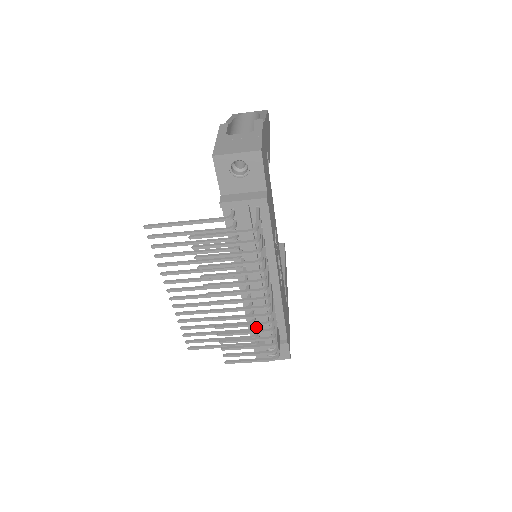
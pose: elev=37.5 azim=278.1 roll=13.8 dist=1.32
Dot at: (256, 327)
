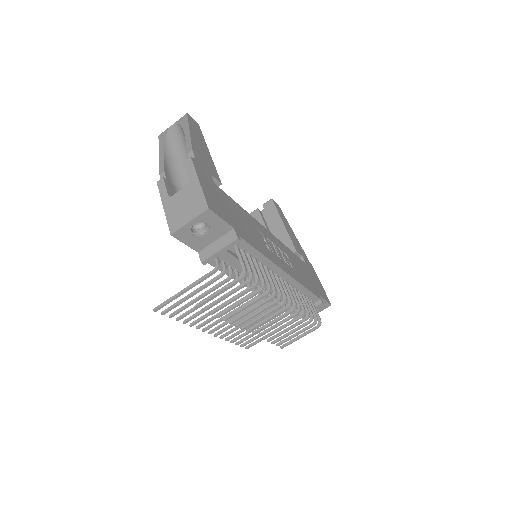
Dot at: occluded
